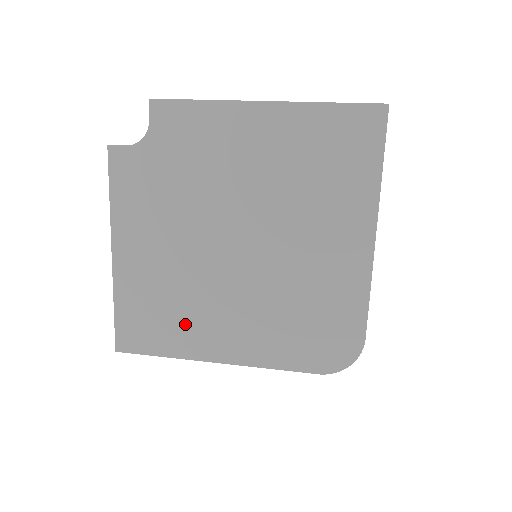
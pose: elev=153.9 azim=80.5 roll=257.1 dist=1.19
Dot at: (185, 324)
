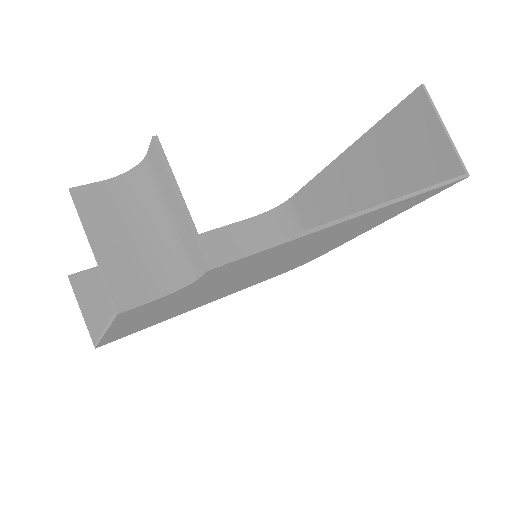
Dot at: occluded
